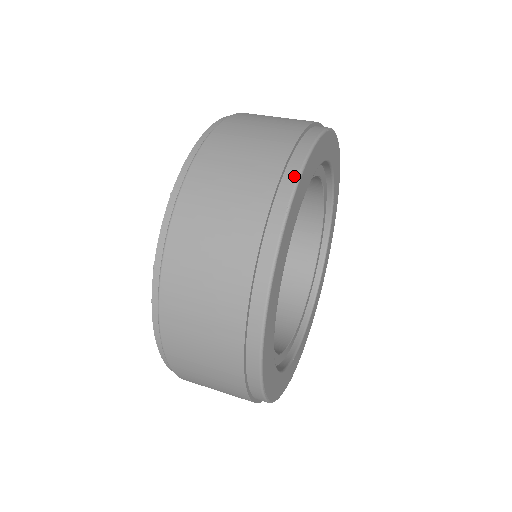
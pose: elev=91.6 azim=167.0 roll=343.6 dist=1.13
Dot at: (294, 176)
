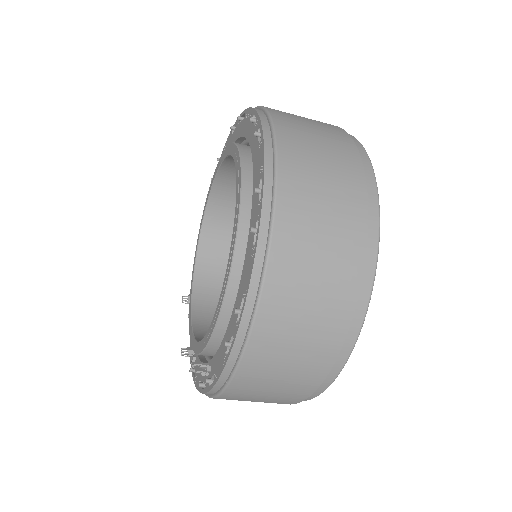
Dot at: (353, 137)
